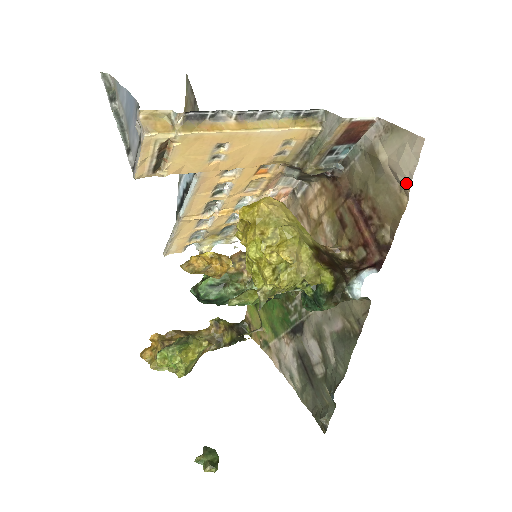
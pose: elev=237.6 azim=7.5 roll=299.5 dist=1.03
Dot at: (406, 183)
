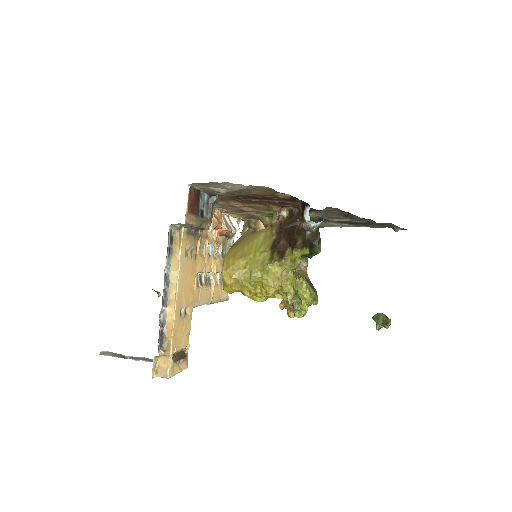
Dot at: occluded
